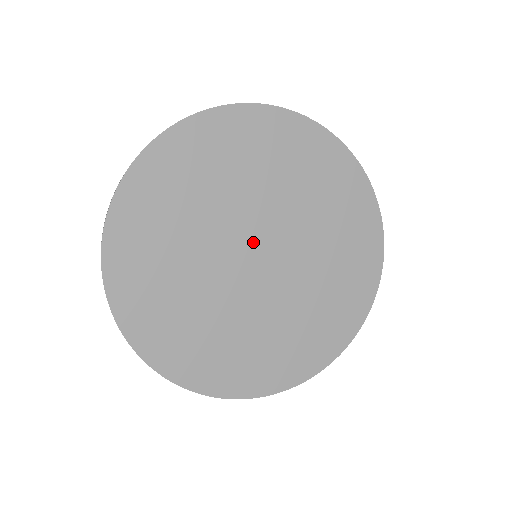
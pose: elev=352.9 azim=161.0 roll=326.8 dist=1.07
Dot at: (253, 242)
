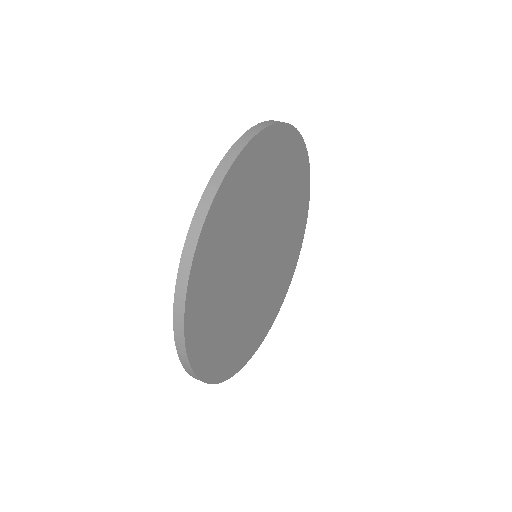
Dot at: (256, 254)
